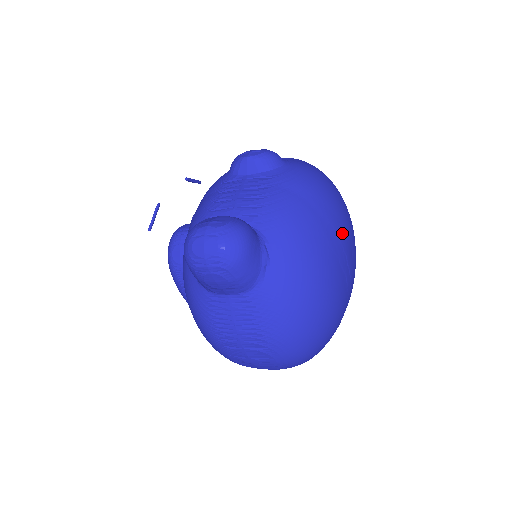
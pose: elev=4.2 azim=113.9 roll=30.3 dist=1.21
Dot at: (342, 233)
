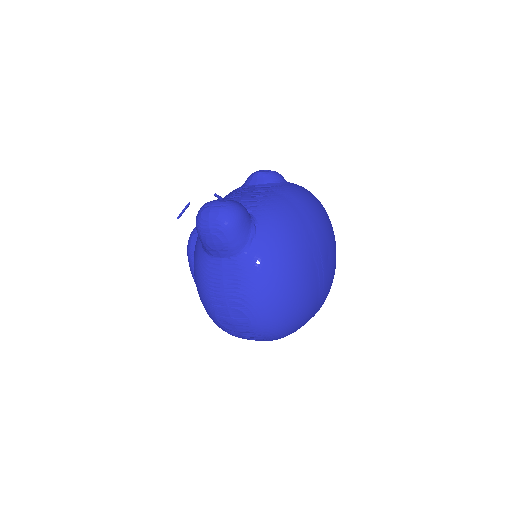
Dot at: (320, 237)
